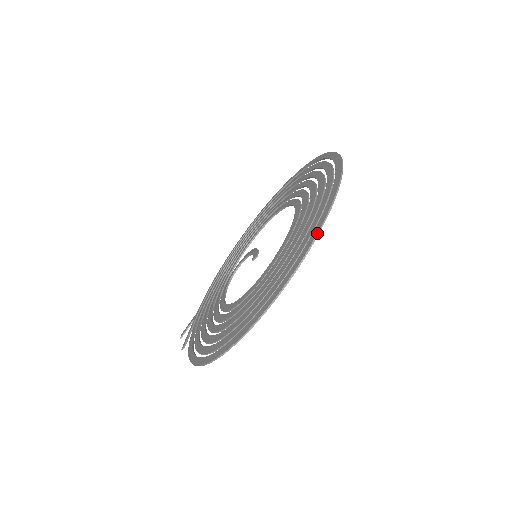
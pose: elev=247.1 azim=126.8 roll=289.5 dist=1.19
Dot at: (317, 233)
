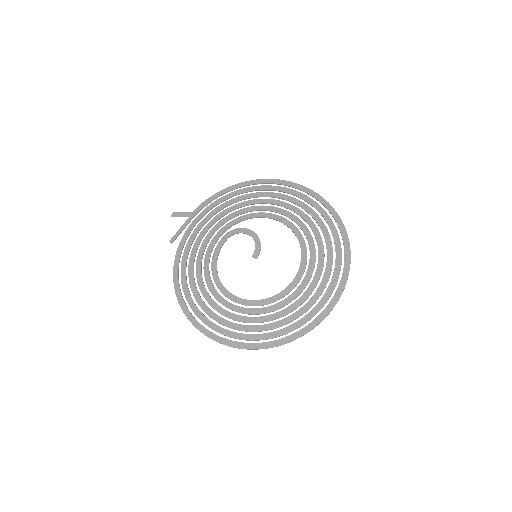
Dot at: occluded
